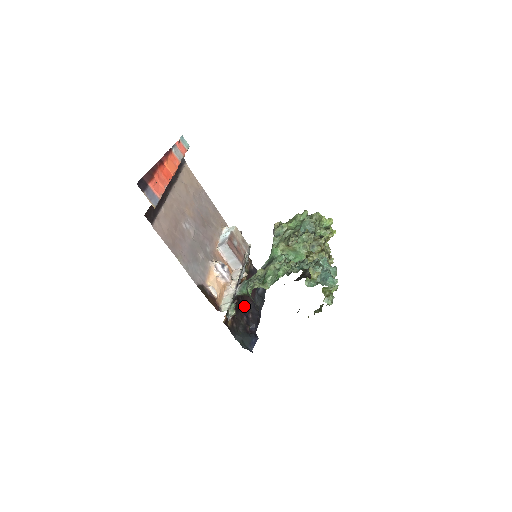
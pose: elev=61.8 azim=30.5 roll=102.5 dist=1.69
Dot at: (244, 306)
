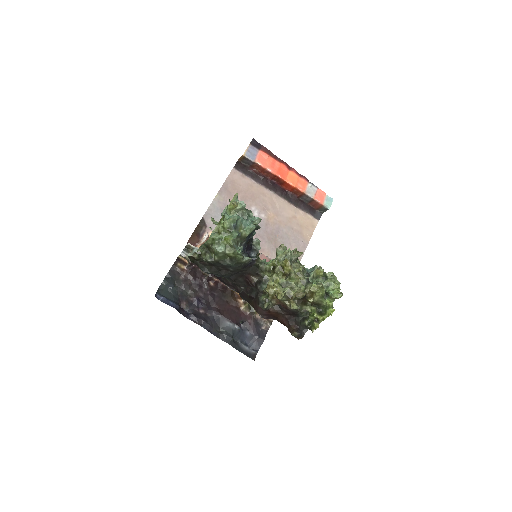
Dot at: (210, 301)
